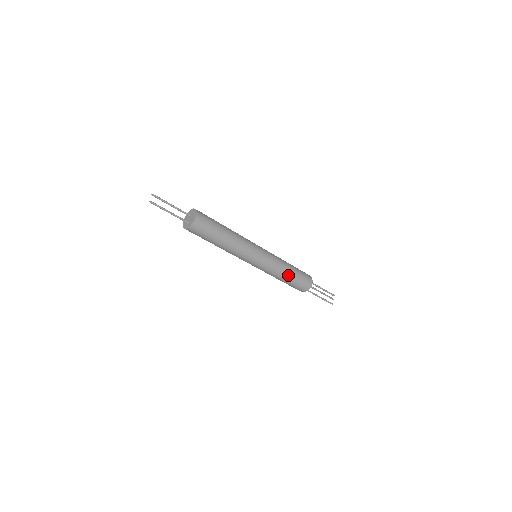
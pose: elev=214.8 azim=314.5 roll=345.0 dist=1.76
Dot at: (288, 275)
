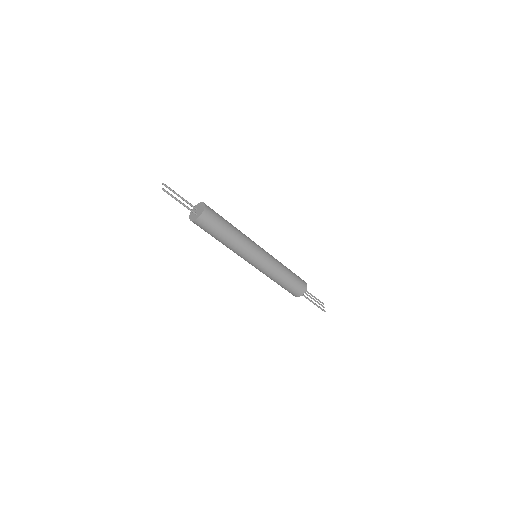
Dot at: (287, 275)
